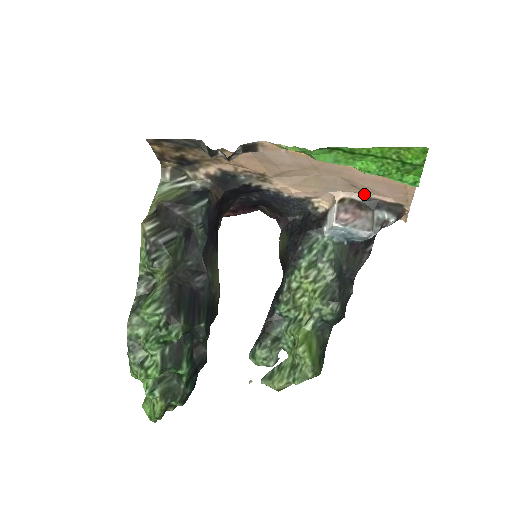
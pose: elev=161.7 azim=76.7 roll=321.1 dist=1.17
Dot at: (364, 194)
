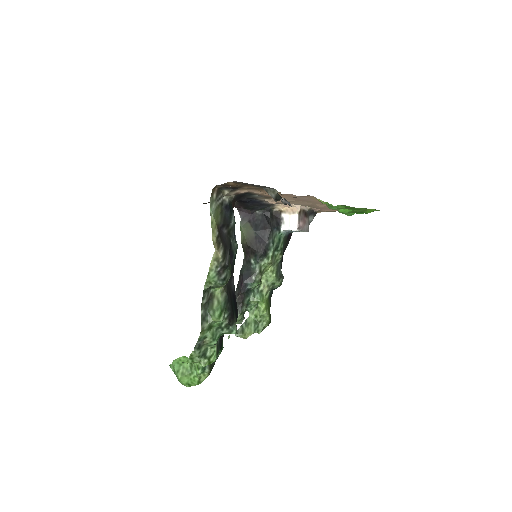
Dot at: (311, 207)
